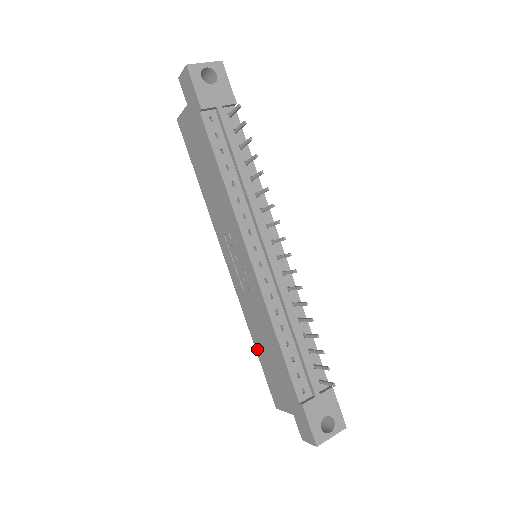
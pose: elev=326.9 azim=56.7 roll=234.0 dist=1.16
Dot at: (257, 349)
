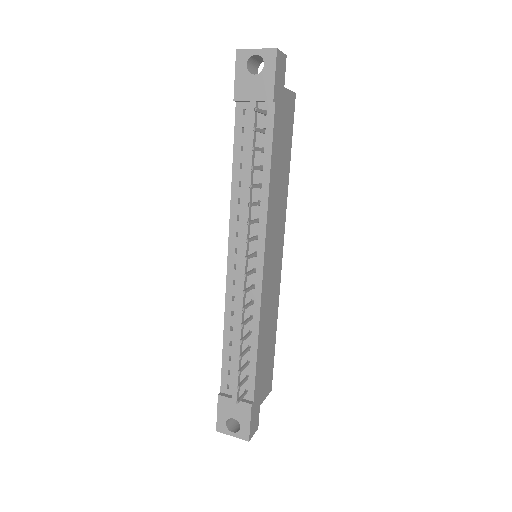
Dot at: occluded
